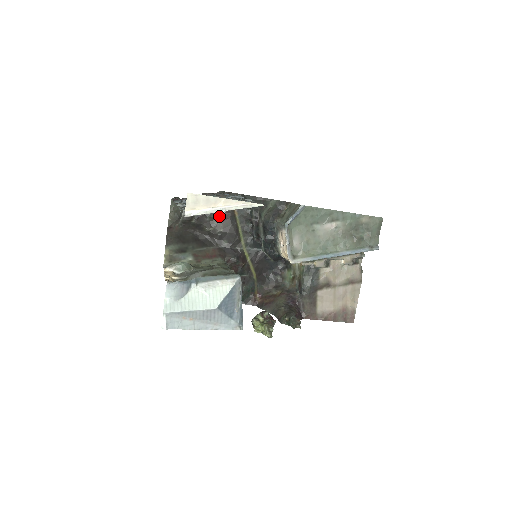
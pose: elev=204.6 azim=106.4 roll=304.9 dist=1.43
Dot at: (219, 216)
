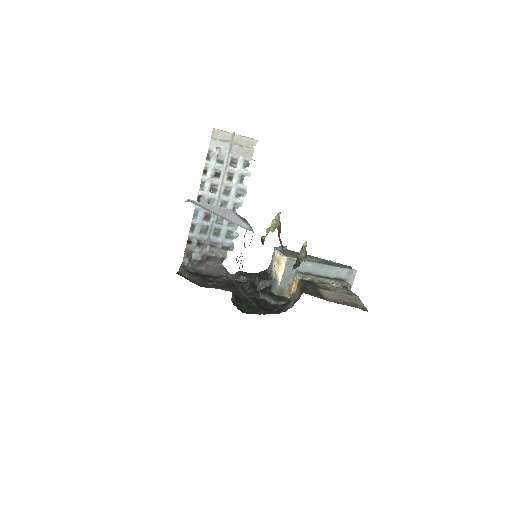
Dot at: (220, 280)
